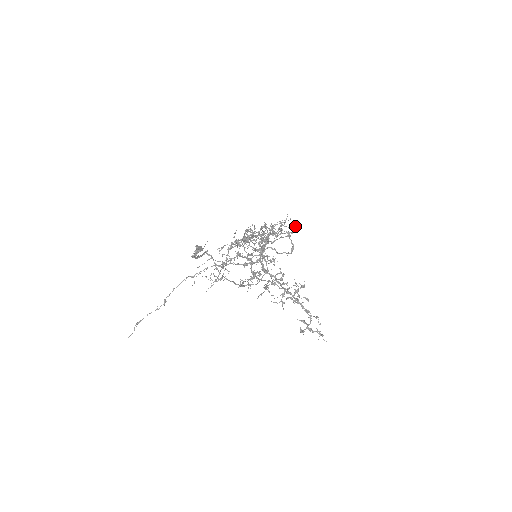
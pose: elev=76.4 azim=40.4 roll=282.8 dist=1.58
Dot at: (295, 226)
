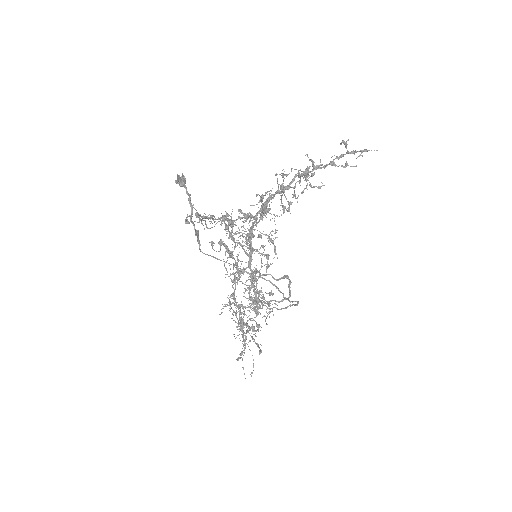
Dot at: occluded
